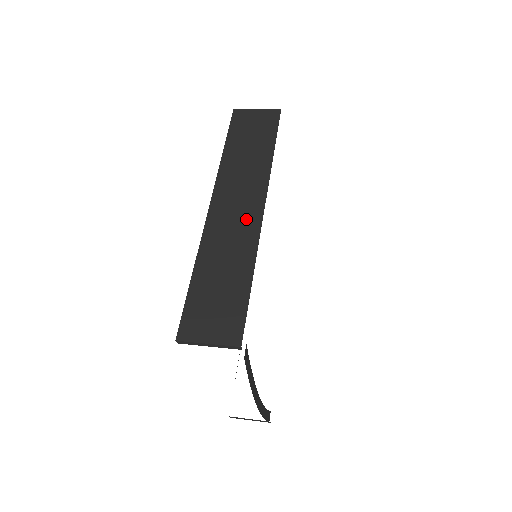
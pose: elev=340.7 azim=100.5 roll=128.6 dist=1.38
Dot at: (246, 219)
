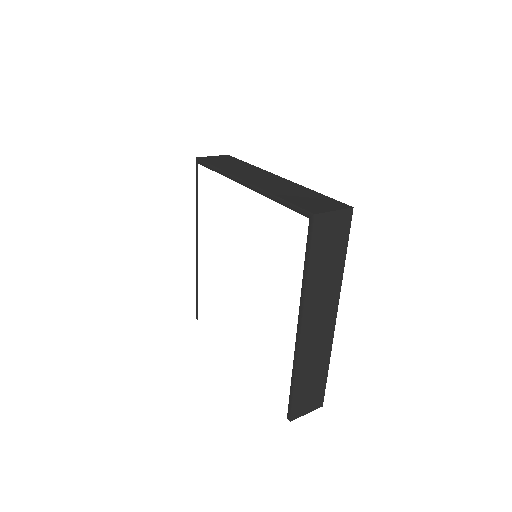
Dot at: (325, 332)
